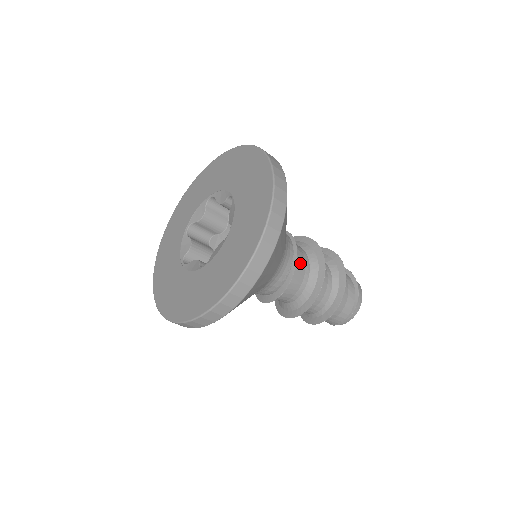
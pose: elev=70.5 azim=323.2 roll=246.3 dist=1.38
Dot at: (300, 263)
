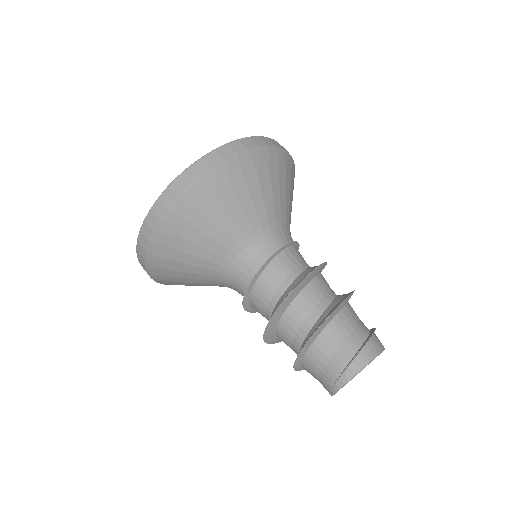
Dot at: (290, 259)
